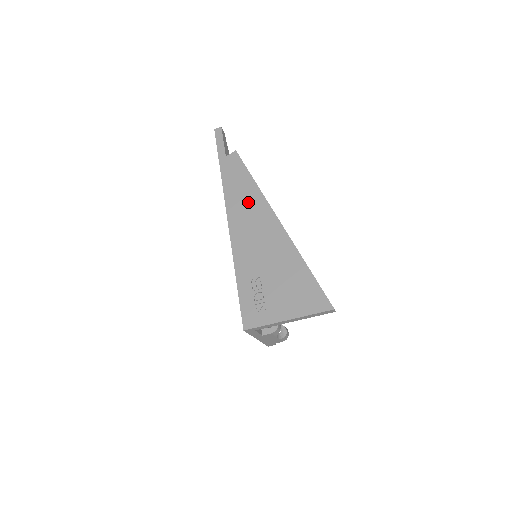
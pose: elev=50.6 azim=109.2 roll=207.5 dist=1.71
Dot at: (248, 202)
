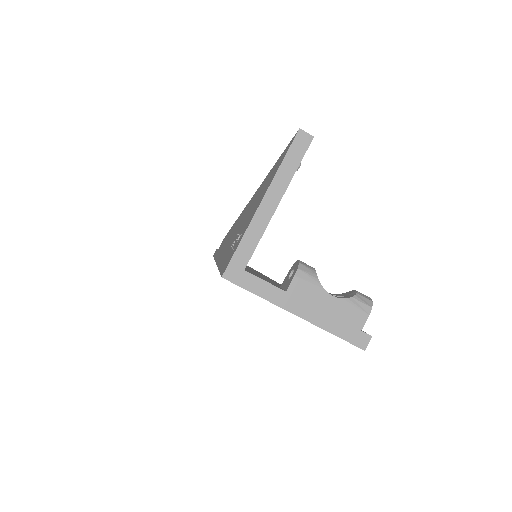
Dot at: (229, 234)
